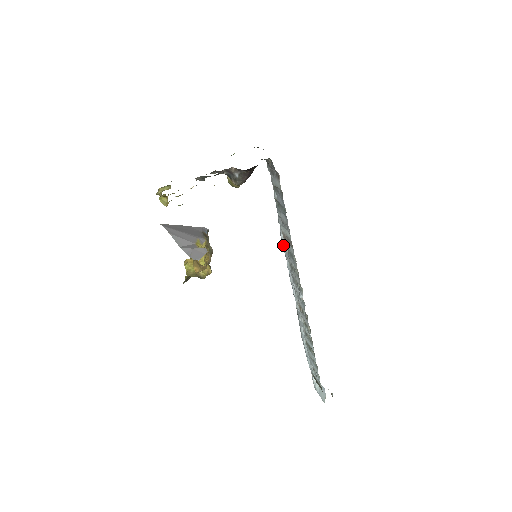
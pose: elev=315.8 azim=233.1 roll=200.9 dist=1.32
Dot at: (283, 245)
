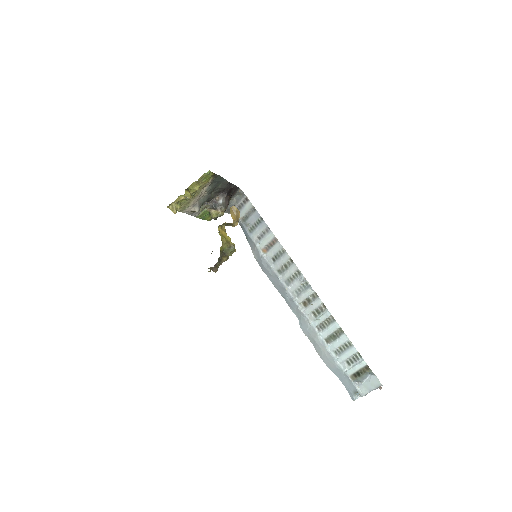
Dot at: (266, 262)
